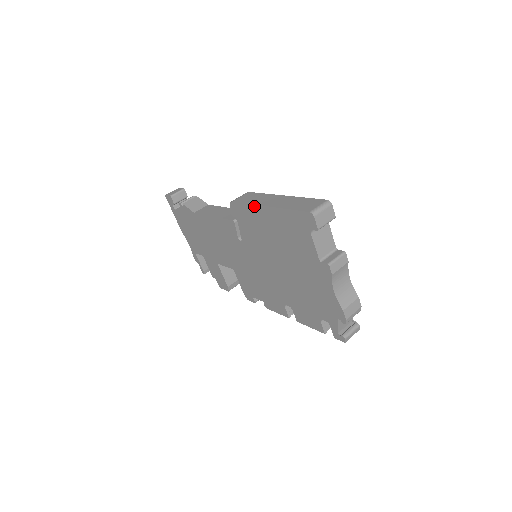
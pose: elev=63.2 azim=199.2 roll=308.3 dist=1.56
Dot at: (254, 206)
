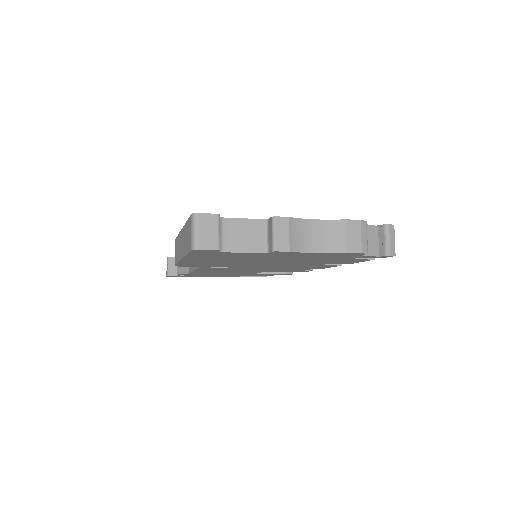
Dot at: (181, 262)
